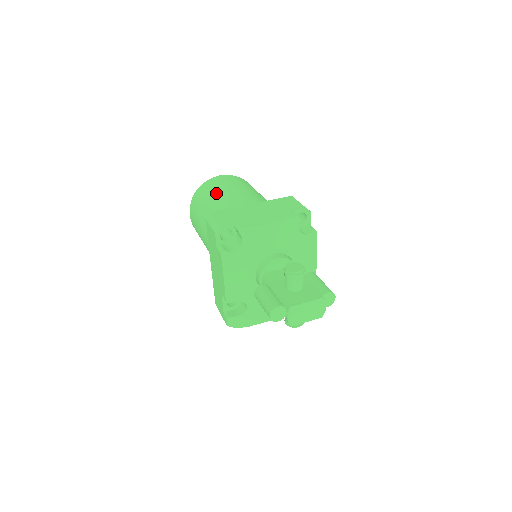
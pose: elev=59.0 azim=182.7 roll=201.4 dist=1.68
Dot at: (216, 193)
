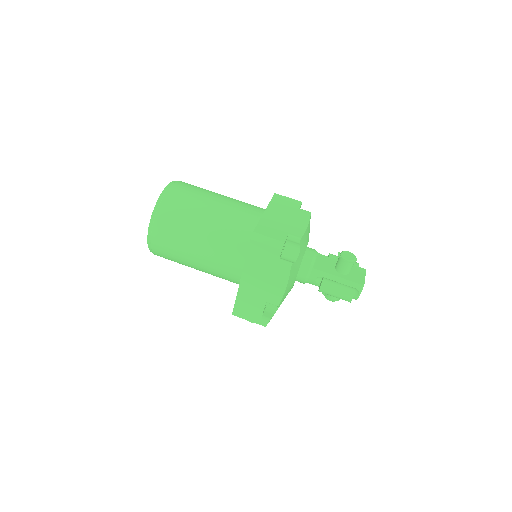
Dot at: (200, 207)
